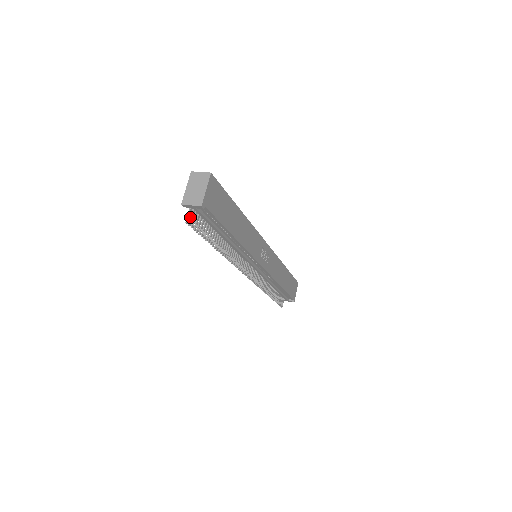
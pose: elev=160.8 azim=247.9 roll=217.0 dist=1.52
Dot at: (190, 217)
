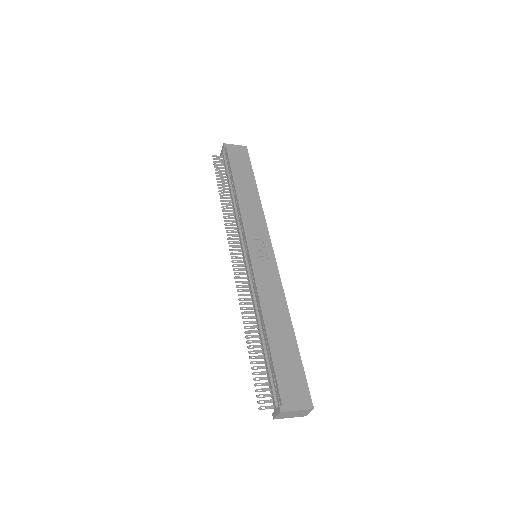
Dot at: (218, 159)
